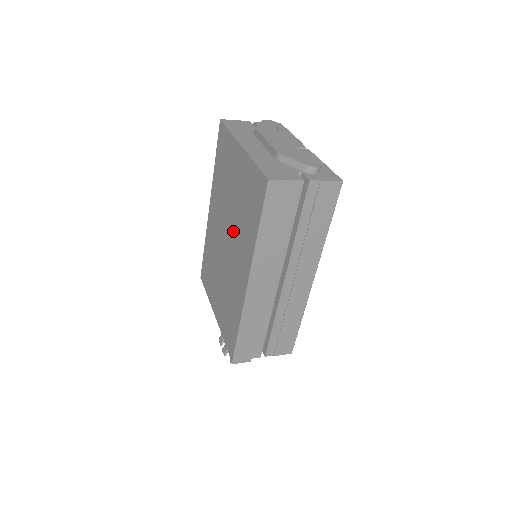
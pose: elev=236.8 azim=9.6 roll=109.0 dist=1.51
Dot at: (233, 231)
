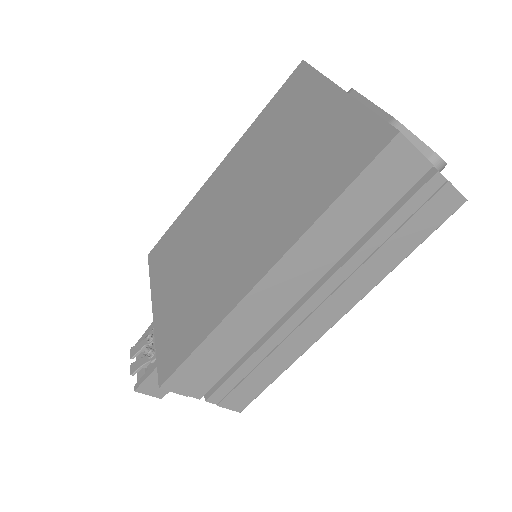
Dot at: (262, 199)
